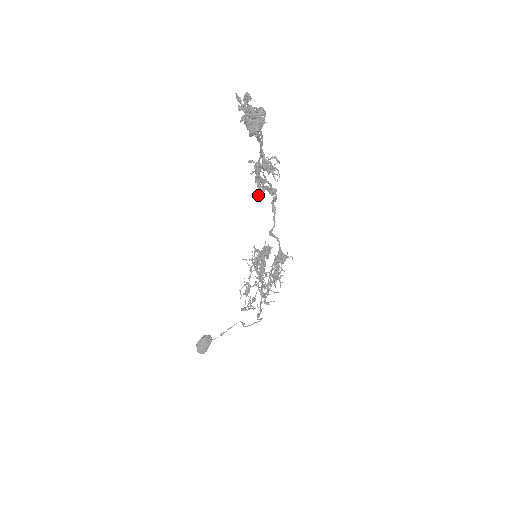
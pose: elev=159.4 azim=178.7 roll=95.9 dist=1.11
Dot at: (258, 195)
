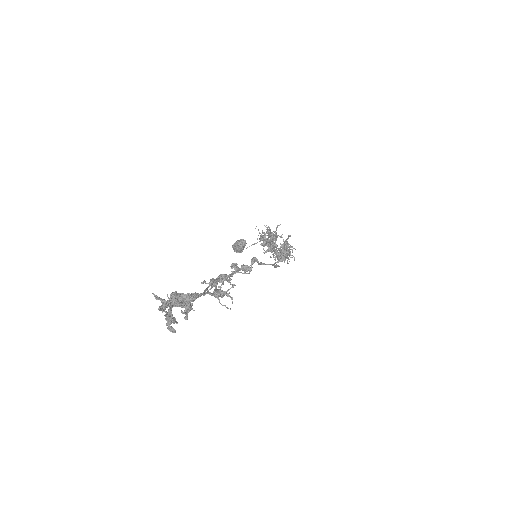
Dot at: (231, 268)
